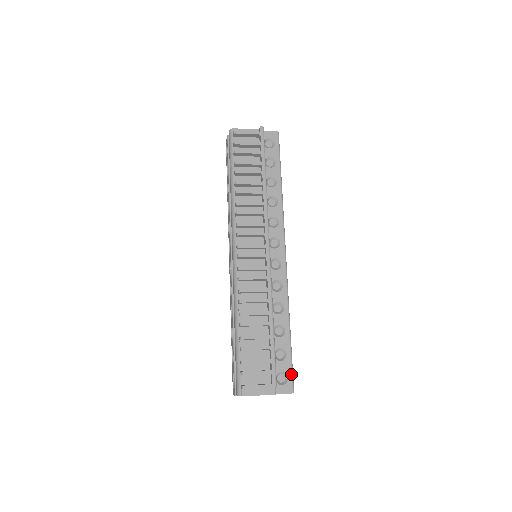
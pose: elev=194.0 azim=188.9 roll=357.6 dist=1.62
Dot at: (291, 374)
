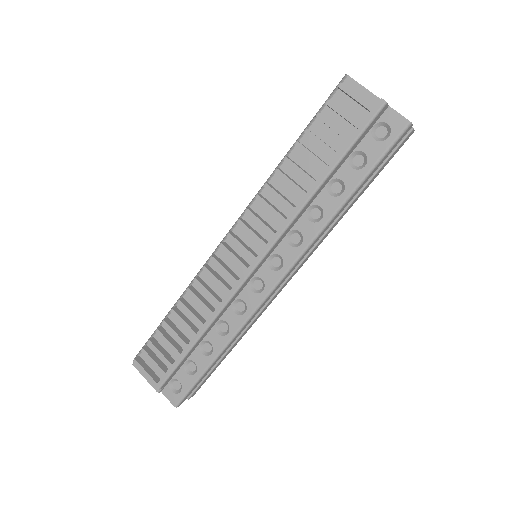
Dot at: (186, 392)
